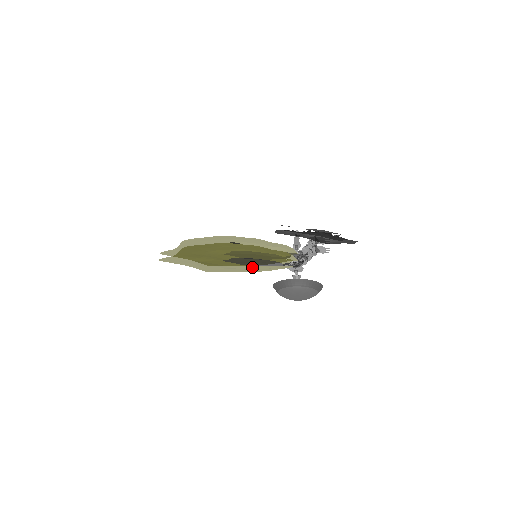
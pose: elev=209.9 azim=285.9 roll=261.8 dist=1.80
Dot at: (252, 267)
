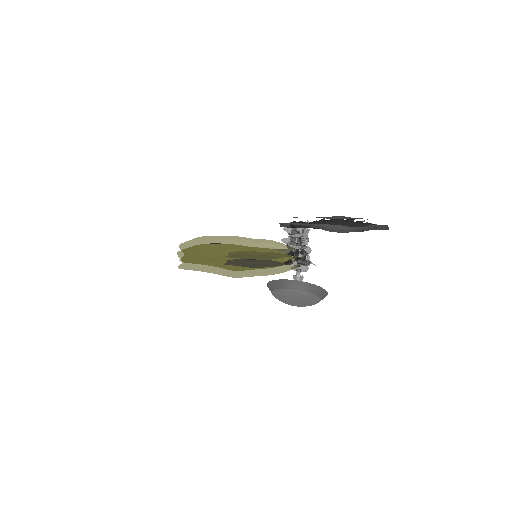
Dot at: (260, 269)
